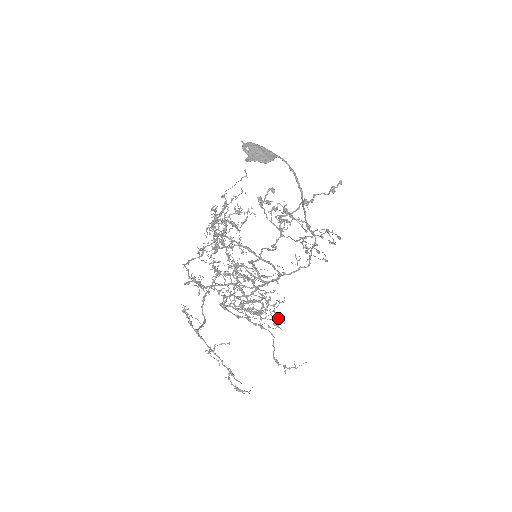
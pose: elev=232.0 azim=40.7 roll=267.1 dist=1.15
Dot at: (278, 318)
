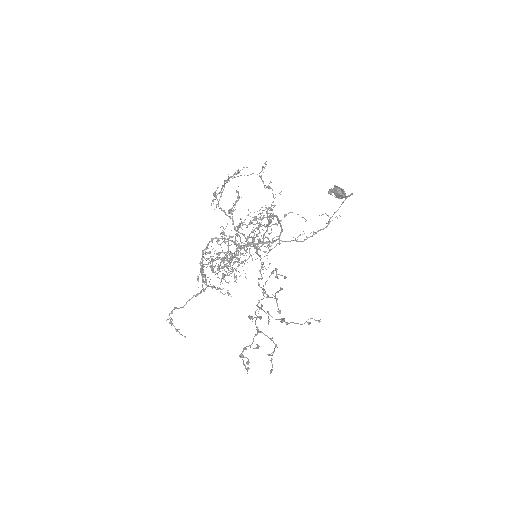
Dot at: occluded
